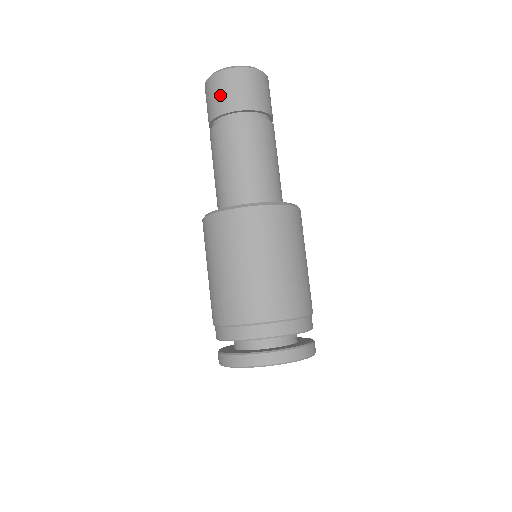
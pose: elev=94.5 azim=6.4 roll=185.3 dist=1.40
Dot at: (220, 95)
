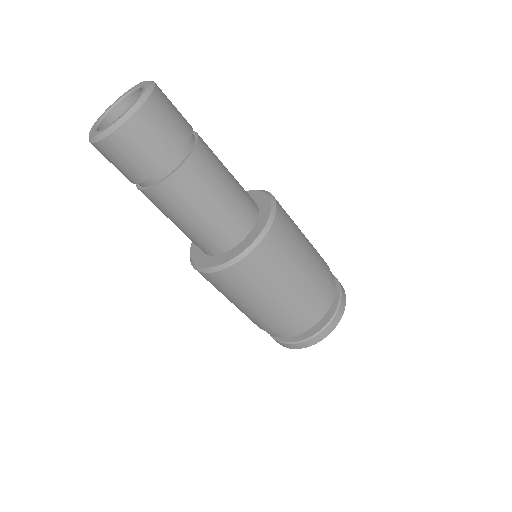
Dot at: (126, 163)
